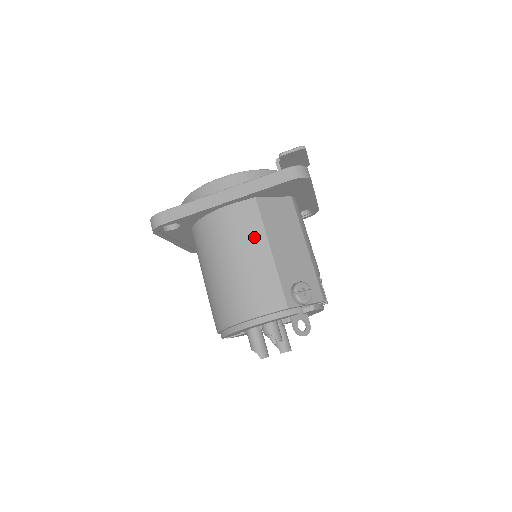
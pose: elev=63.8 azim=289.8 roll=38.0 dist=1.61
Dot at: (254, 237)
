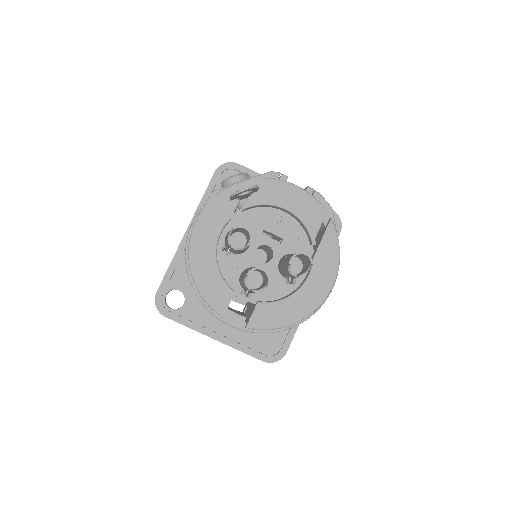
Dot at: occluded
